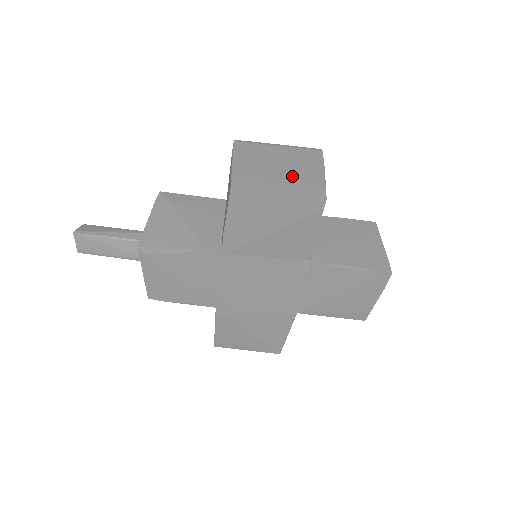
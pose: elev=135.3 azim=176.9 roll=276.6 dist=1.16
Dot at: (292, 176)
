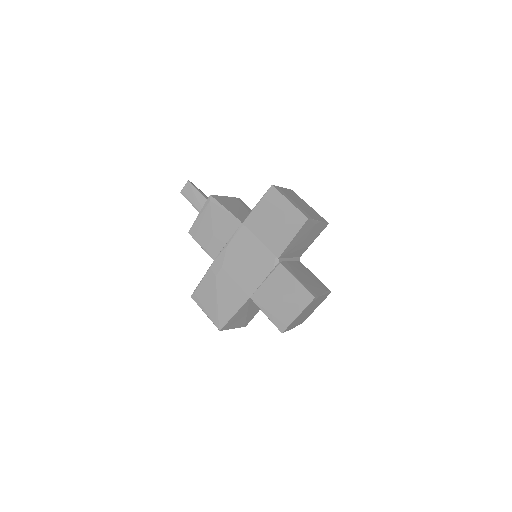
Dot at: (303, 207)
